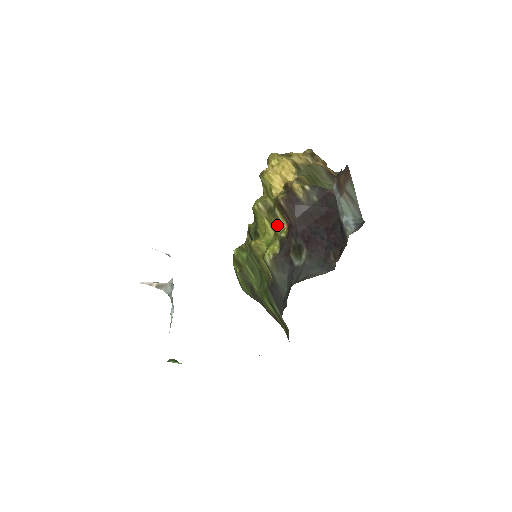
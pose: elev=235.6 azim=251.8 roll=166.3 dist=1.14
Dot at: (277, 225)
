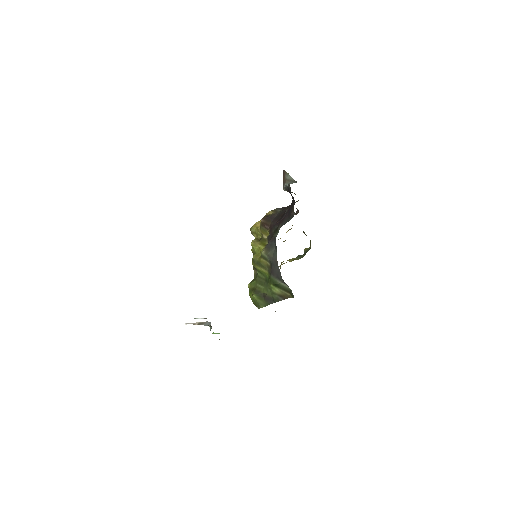
Dot at: occluded
